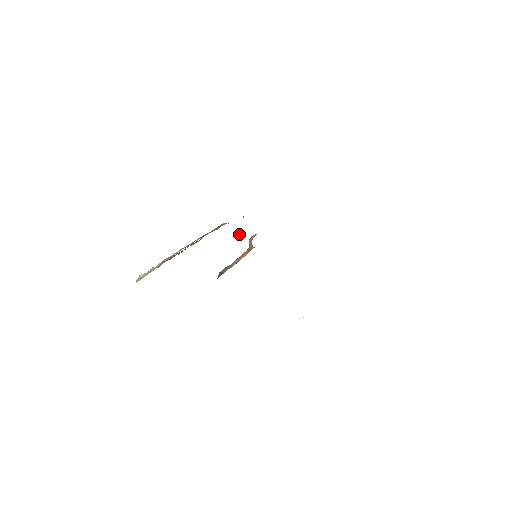
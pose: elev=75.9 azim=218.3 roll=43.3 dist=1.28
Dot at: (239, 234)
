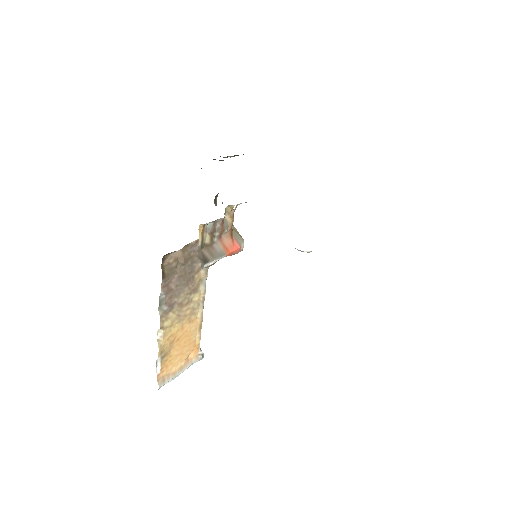
Dot at: occluded
